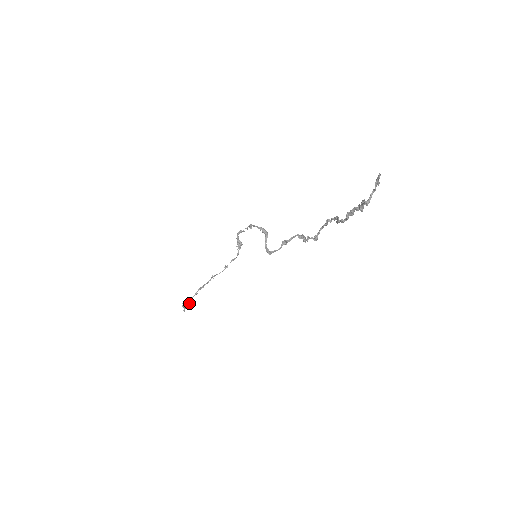
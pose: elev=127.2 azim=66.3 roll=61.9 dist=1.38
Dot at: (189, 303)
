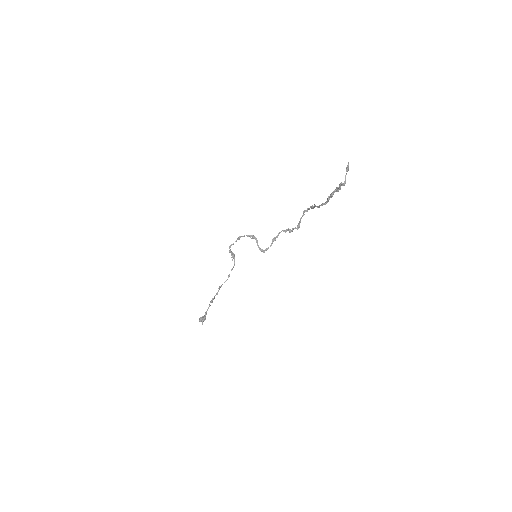
Dot at: (205, 316)
